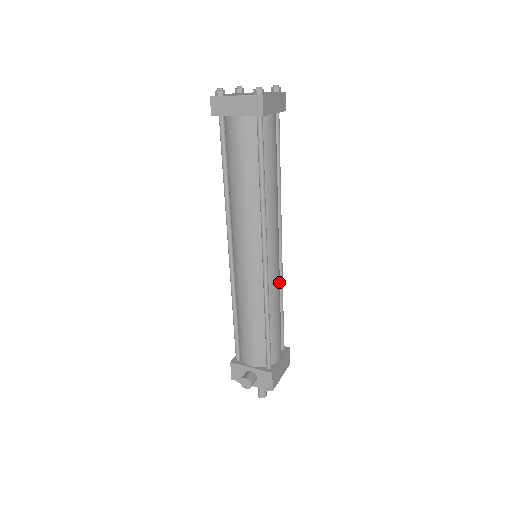
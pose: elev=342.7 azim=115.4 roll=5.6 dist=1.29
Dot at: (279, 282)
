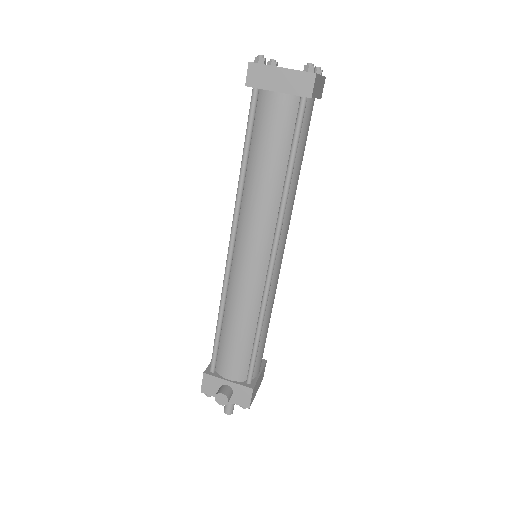
Dot at: occluded
